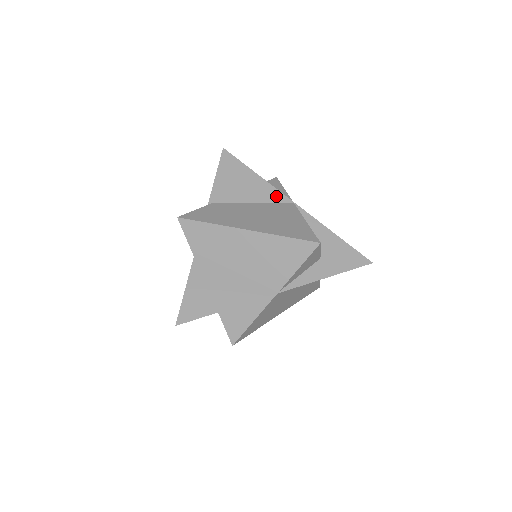
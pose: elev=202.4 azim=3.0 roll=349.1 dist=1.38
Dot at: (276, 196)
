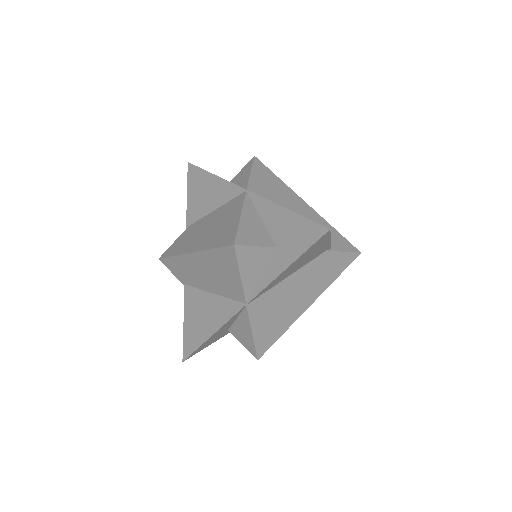
Dot at: (231, 191)
